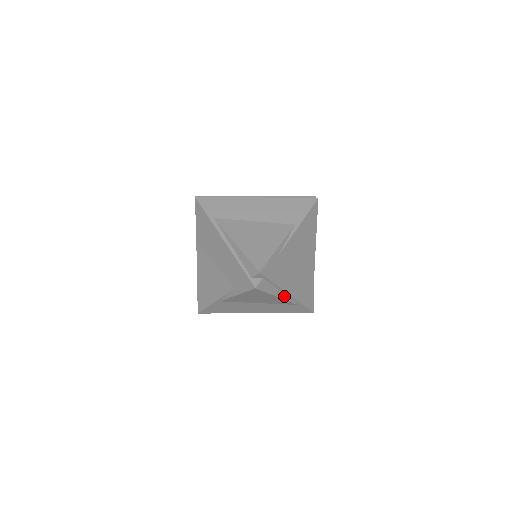
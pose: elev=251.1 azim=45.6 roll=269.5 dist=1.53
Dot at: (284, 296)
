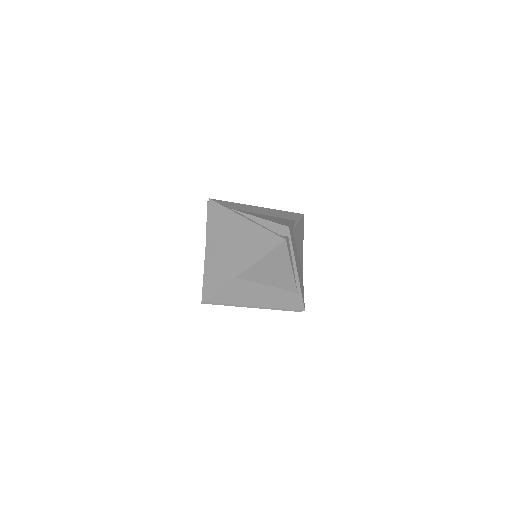
Dot at: (293, 272)
